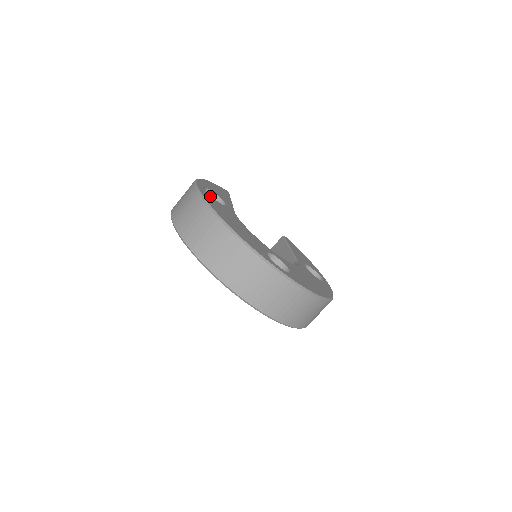
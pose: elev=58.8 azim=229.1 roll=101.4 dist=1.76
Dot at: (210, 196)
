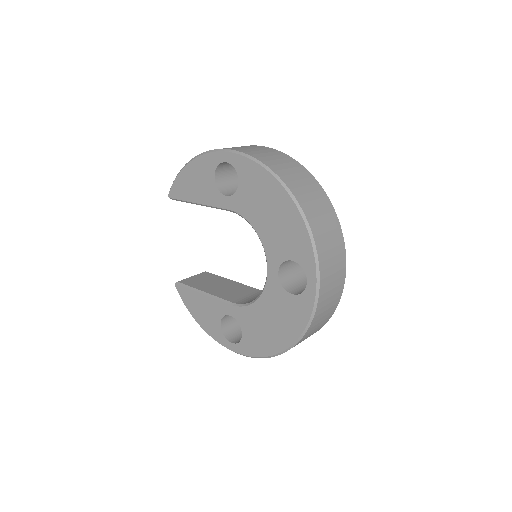
Dot at: occluded
